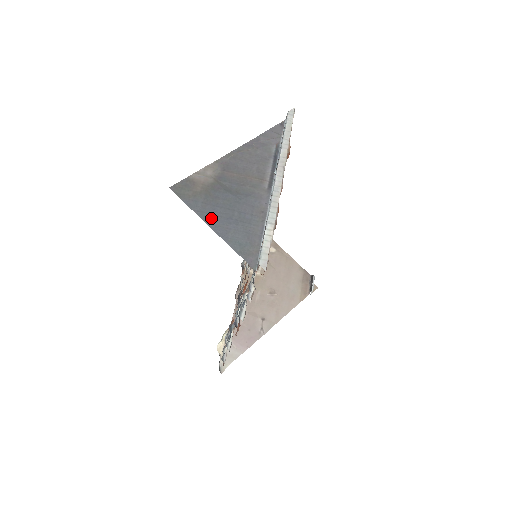
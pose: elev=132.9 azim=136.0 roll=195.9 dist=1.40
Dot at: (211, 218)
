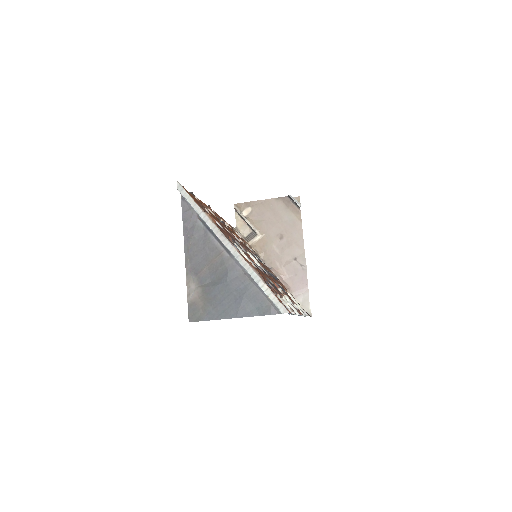
Dot at: (228, 312)
